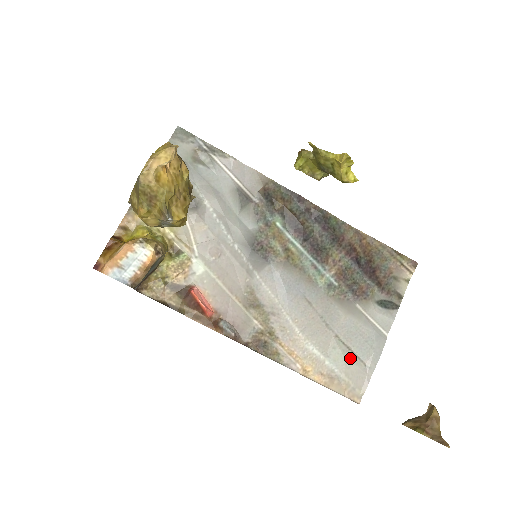
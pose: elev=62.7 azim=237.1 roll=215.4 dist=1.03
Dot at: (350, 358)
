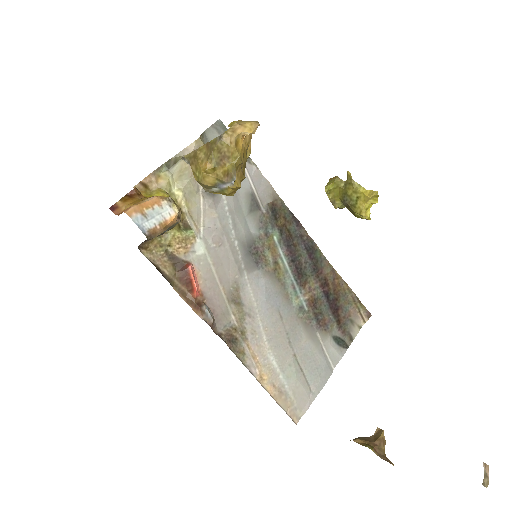
Dot at: (300, 379)
